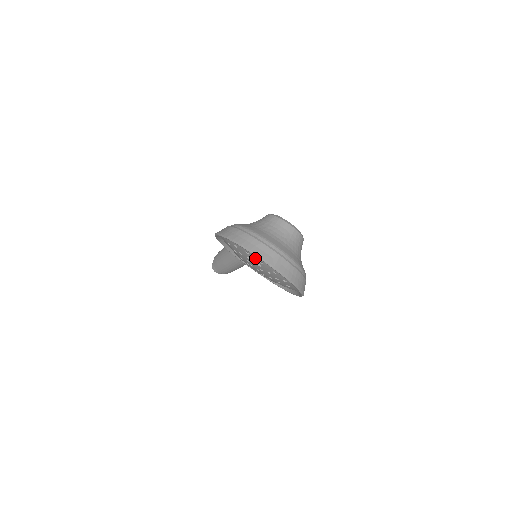
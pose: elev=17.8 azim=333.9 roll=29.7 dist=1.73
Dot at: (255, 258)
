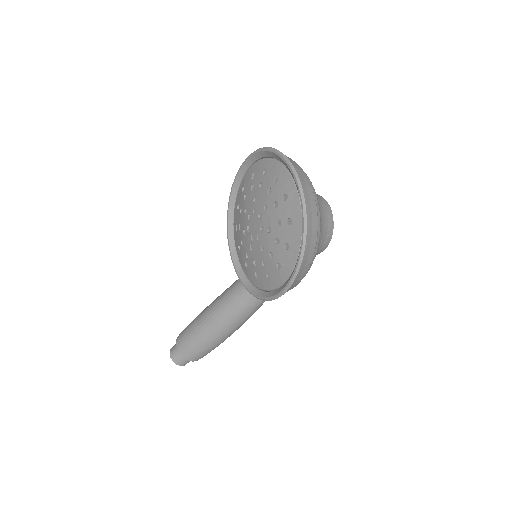
Dot at: (271, 176)
